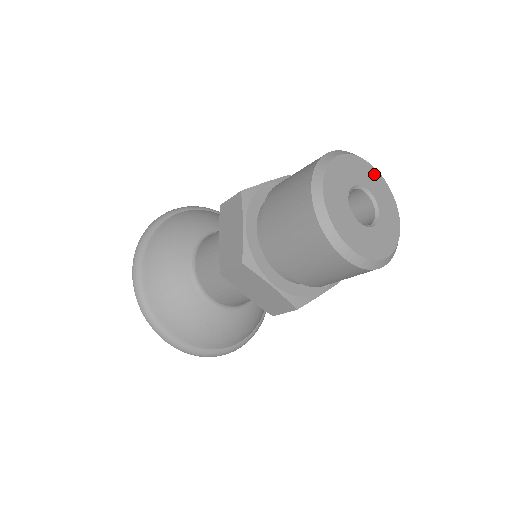
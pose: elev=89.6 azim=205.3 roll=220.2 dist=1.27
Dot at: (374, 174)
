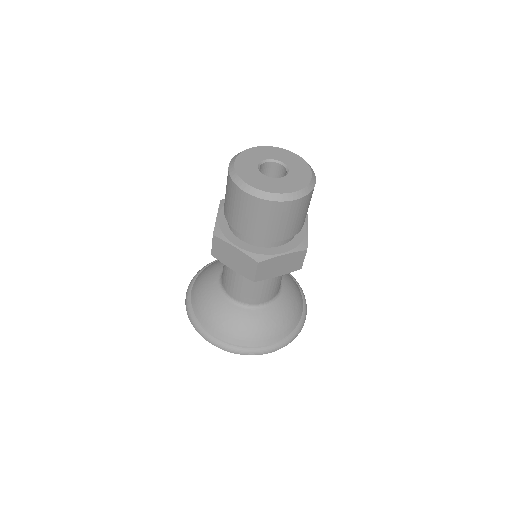
Dot at: (306, 173)
